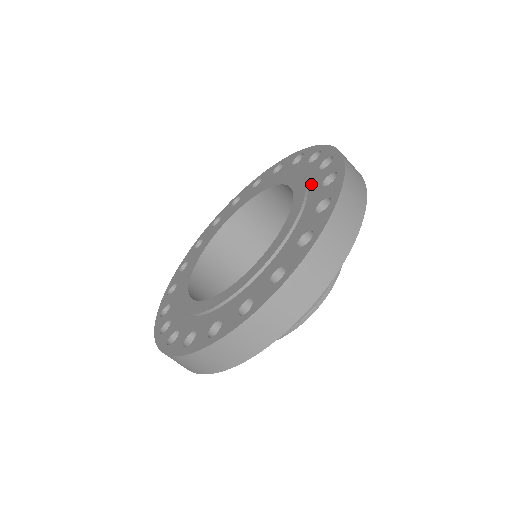
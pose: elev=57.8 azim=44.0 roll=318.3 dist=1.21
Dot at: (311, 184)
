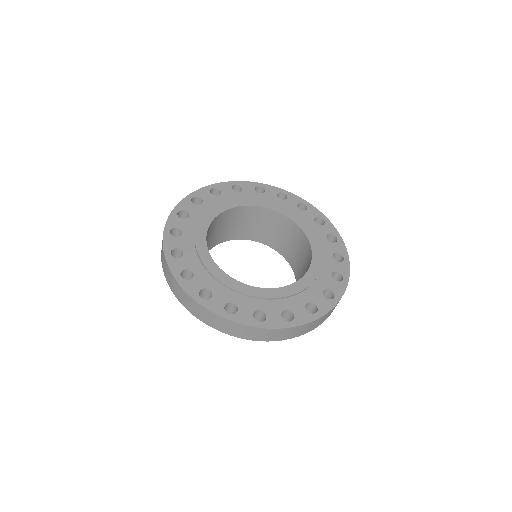
Dot at: (323, 247)
